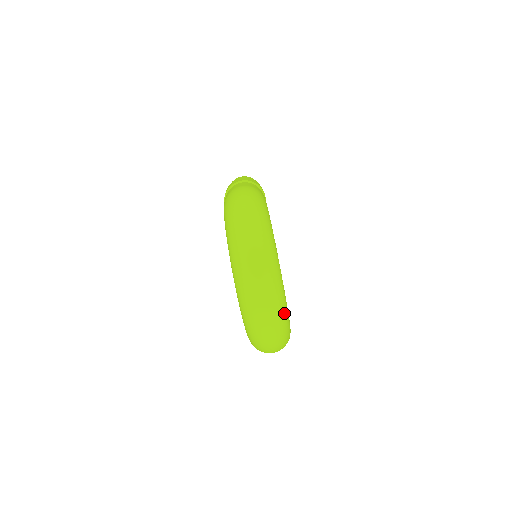
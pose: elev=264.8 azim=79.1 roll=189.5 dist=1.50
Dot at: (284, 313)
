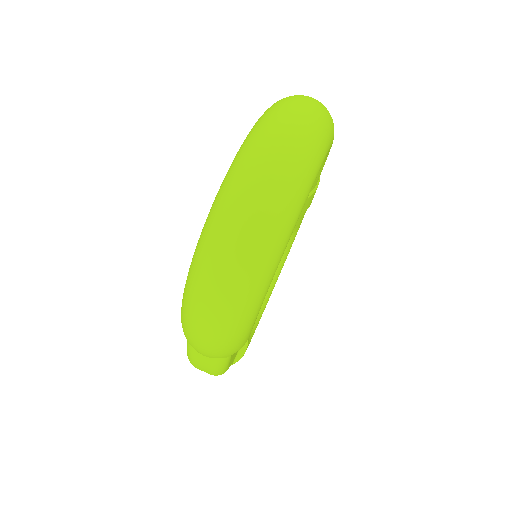
Dot at: (282, 233)
